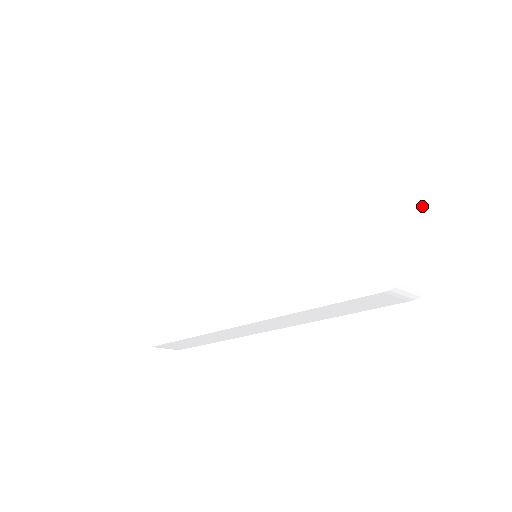
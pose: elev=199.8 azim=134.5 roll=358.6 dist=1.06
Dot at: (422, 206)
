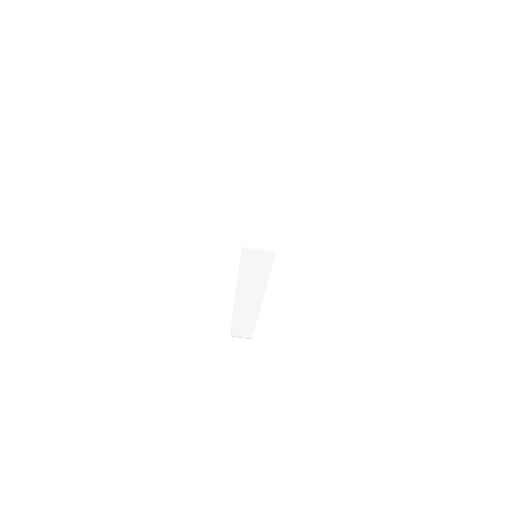
Dot at: (250, 188)
